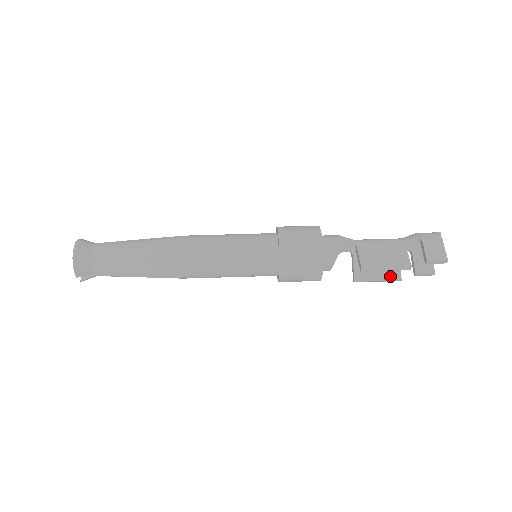
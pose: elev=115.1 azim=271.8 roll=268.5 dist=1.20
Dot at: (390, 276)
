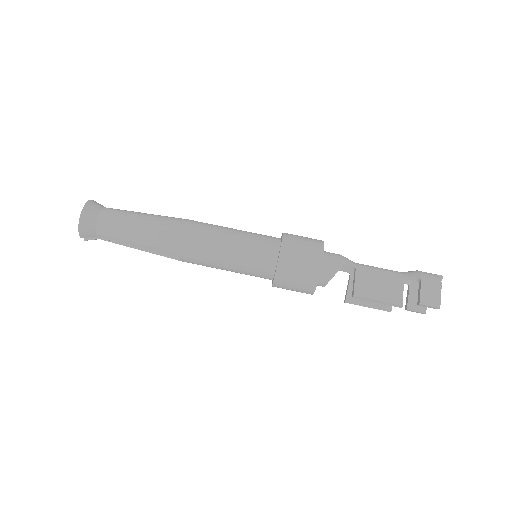
Dot at: (381, 305)
